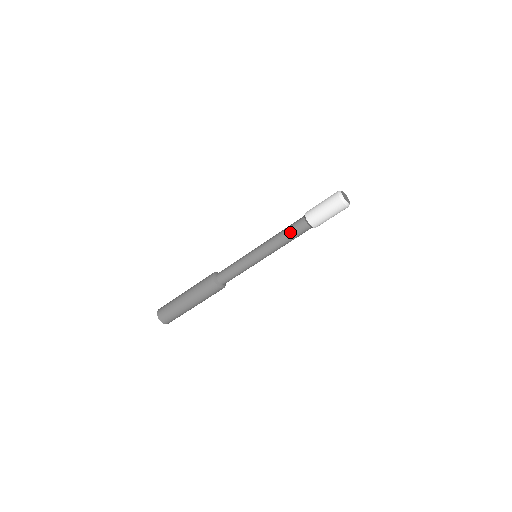
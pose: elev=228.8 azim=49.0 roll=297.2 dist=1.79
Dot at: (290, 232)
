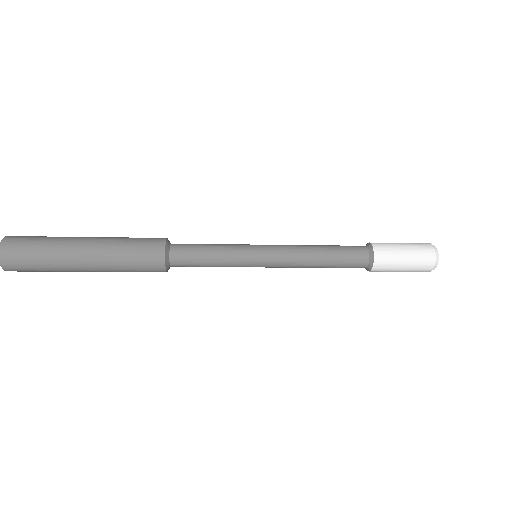
Dot at: occluded
